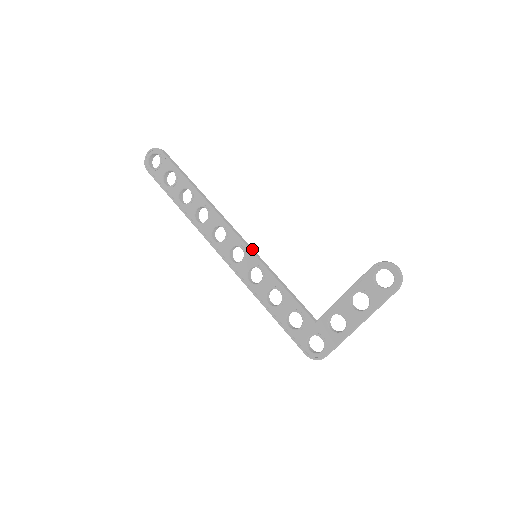
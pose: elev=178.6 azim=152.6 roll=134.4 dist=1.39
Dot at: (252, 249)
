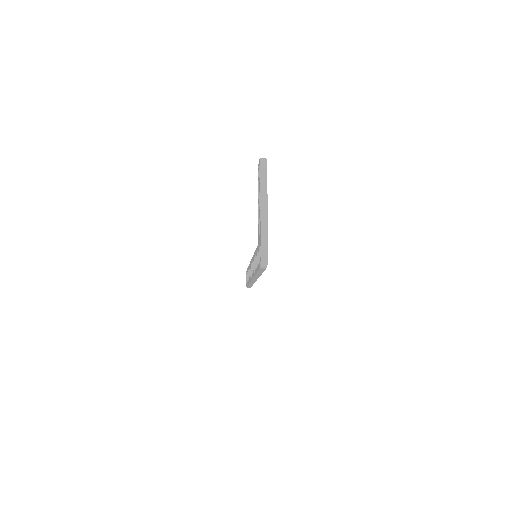
Dot at: occluded
